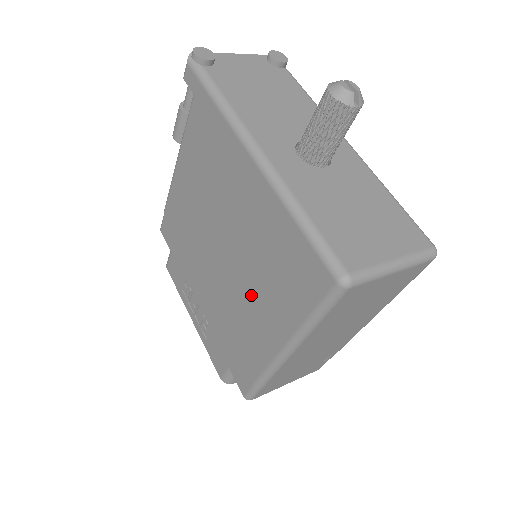
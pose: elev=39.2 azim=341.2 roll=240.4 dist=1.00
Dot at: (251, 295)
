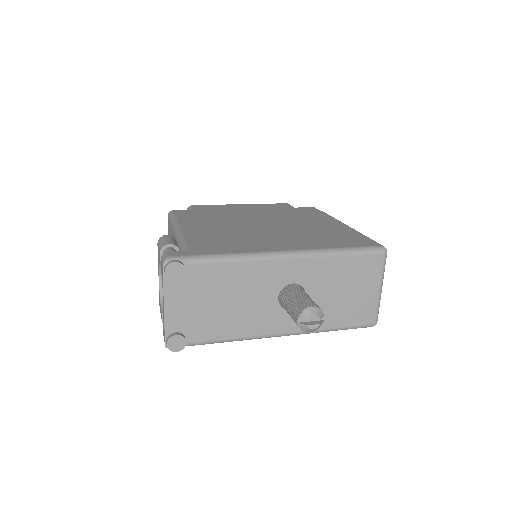
Dot at: occluded
